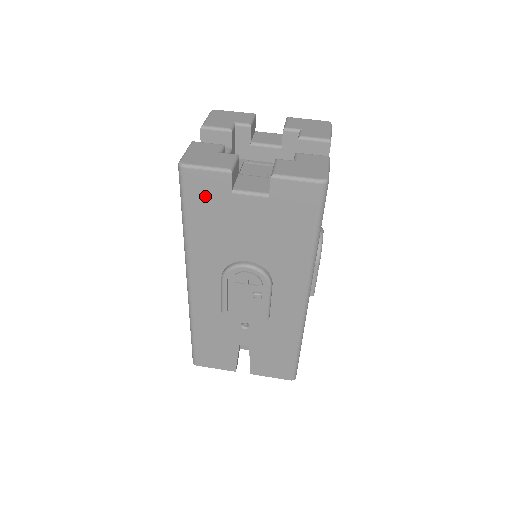
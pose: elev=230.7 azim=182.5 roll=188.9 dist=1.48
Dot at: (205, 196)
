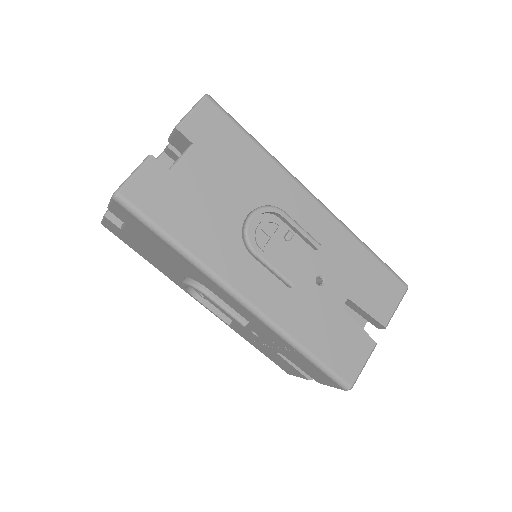
Dot at: (159, 197)
